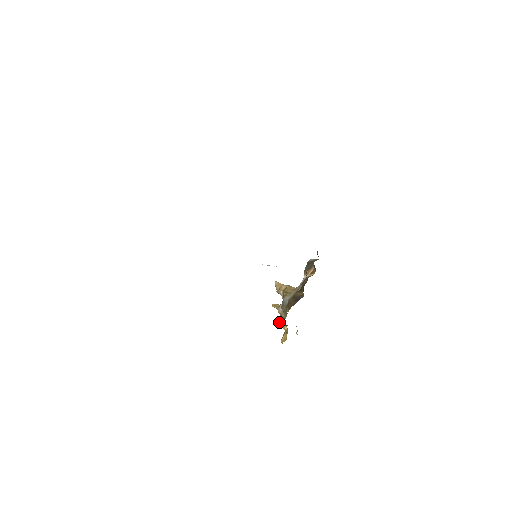
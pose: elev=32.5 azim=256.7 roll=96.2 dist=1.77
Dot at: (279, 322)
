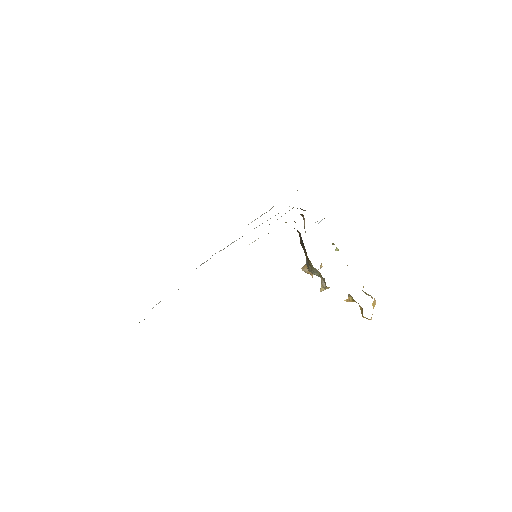
Dot at: occluded
